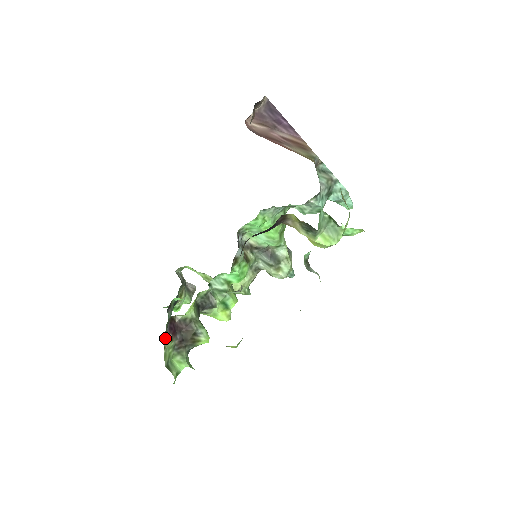
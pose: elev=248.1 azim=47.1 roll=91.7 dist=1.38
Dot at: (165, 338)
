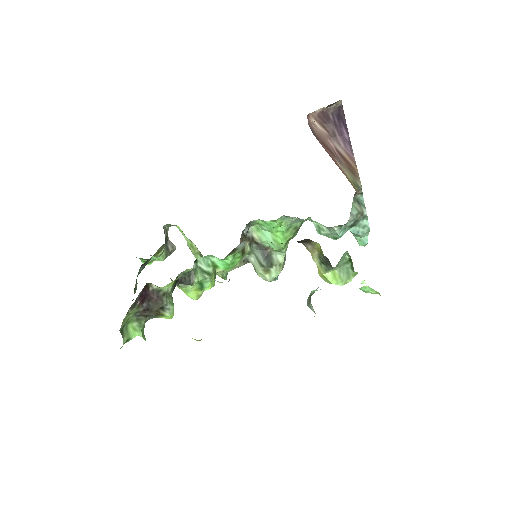
Dot at: (133, 304)
